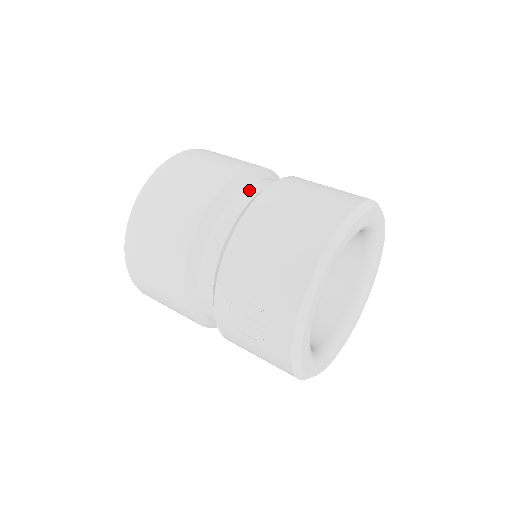
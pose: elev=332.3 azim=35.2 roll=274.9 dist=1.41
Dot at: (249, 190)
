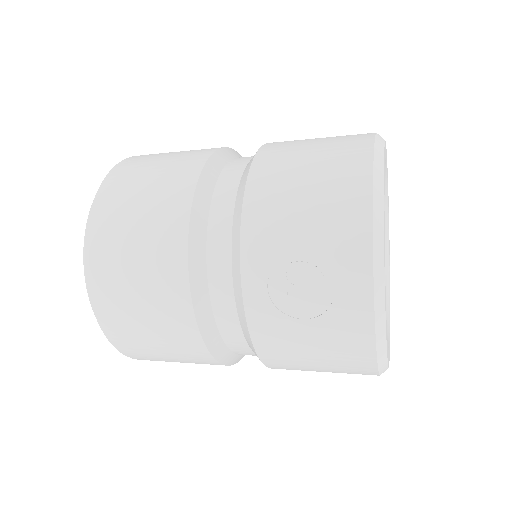
Dot at: (238, 160)
